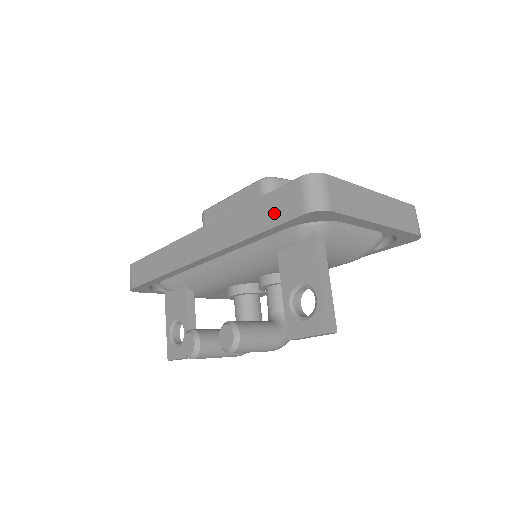
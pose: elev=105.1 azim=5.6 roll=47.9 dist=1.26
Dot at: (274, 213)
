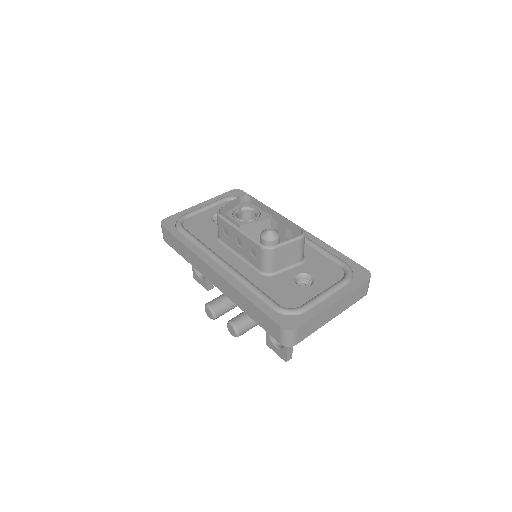
Dot at: (264, 324)
